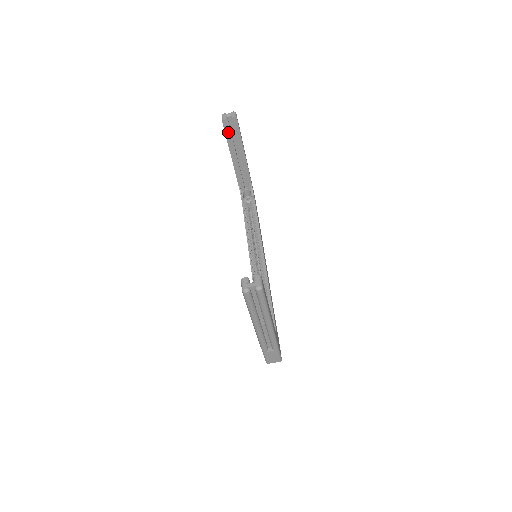
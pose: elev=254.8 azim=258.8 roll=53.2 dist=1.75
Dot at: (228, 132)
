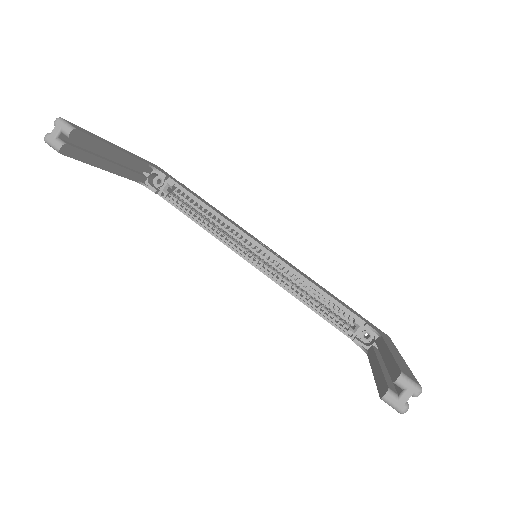
Dot at: (78, 154)
